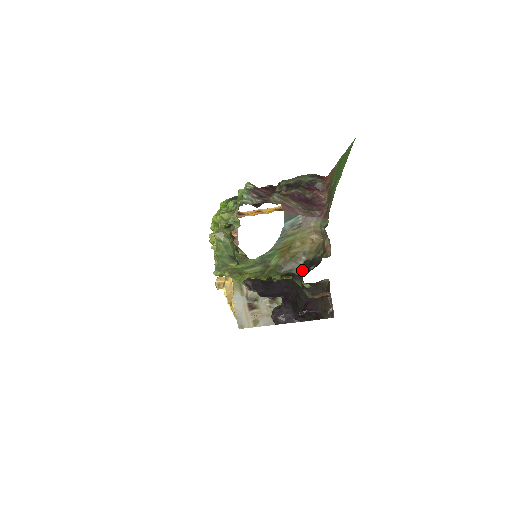
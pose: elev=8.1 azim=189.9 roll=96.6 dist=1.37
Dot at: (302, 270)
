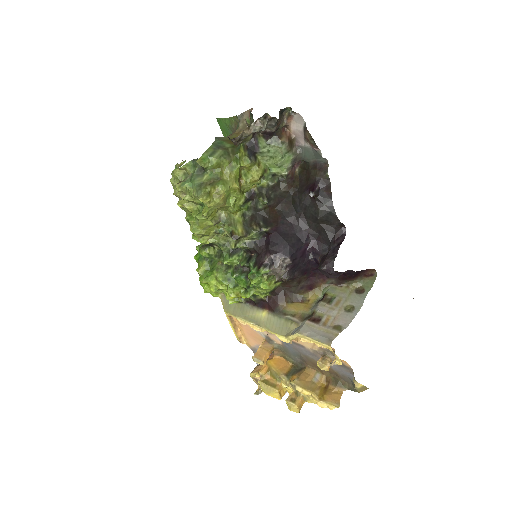
Dot at: (252, 134)
